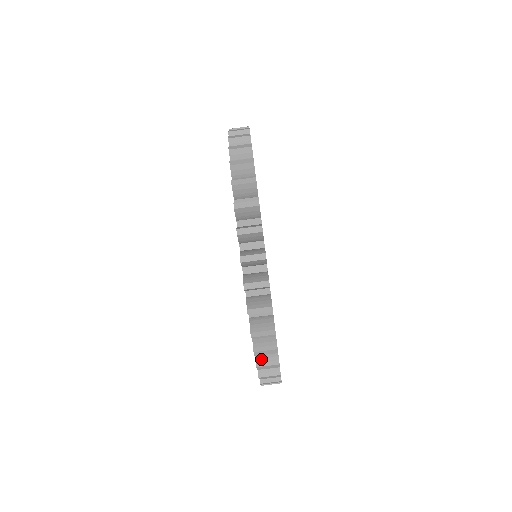
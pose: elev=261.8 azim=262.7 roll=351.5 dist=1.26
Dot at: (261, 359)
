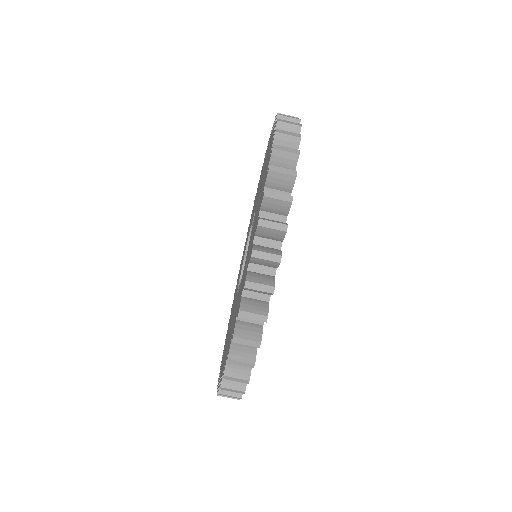
Dot at: occluded
